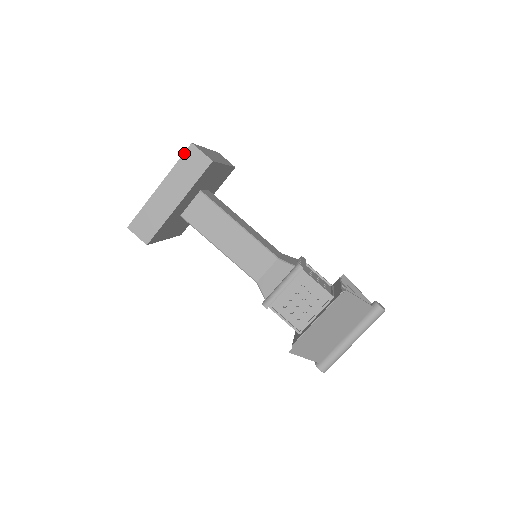
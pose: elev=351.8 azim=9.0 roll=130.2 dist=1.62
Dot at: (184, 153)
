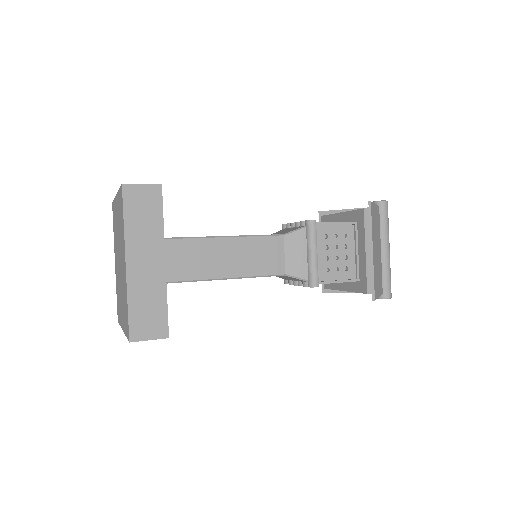
Dot at: (123, 202)
